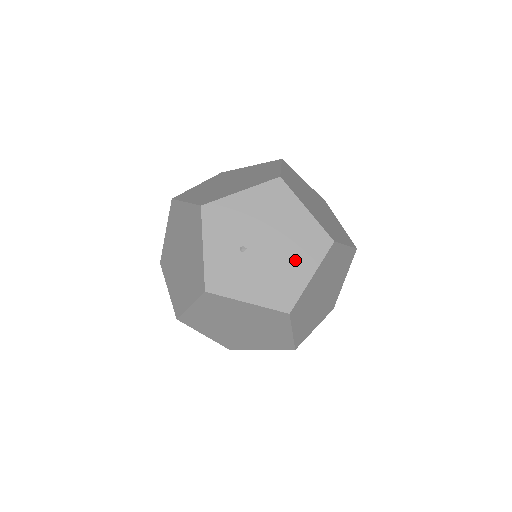
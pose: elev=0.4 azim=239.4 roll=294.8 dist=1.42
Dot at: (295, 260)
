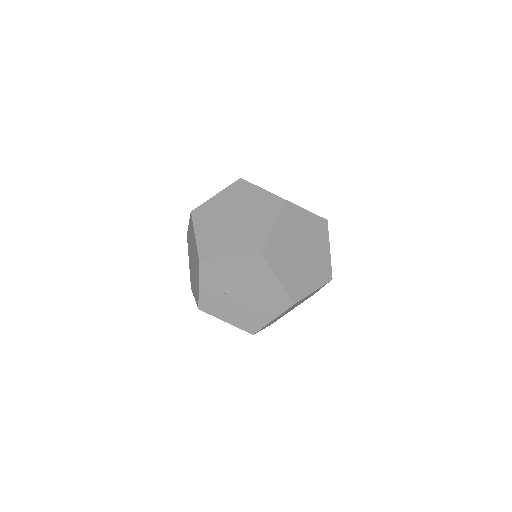
Dot at: (263, 308)
